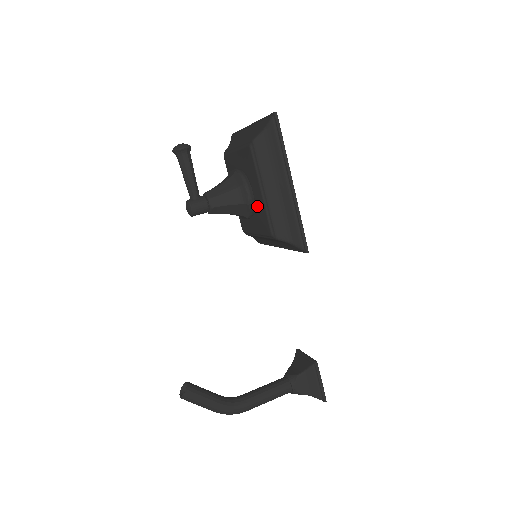
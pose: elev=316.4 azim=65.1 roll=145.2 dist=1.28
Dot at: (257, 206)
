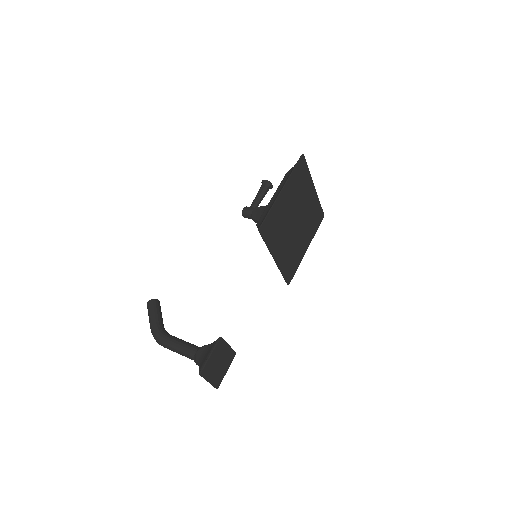
Dot at: occluded
